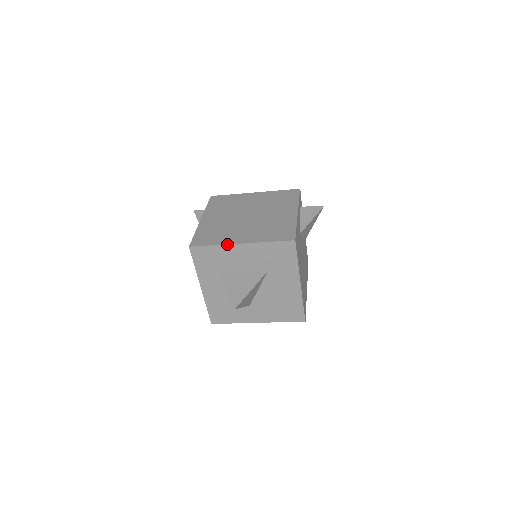
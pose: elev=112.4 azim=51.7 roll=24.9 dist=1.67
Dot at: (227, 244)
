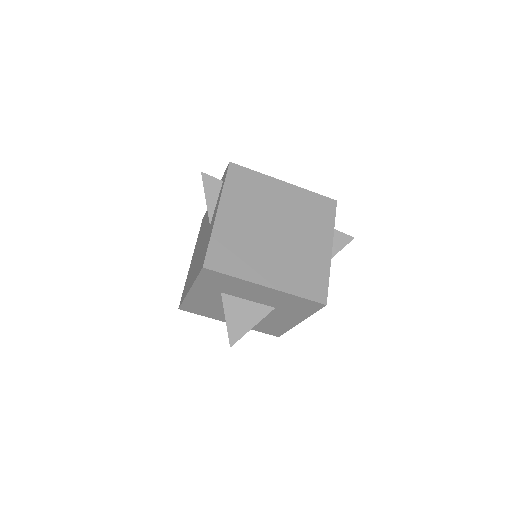
Dot at: (251, 282)
